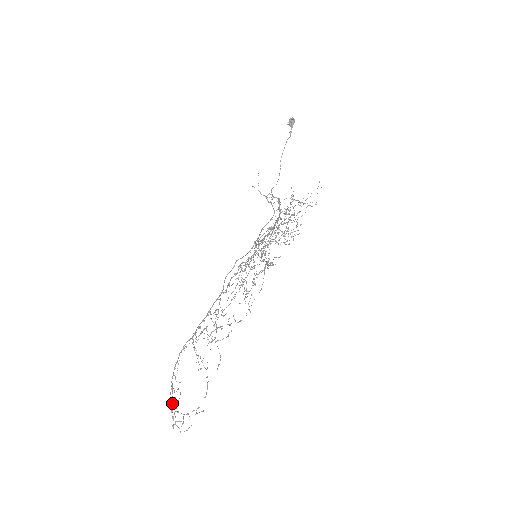
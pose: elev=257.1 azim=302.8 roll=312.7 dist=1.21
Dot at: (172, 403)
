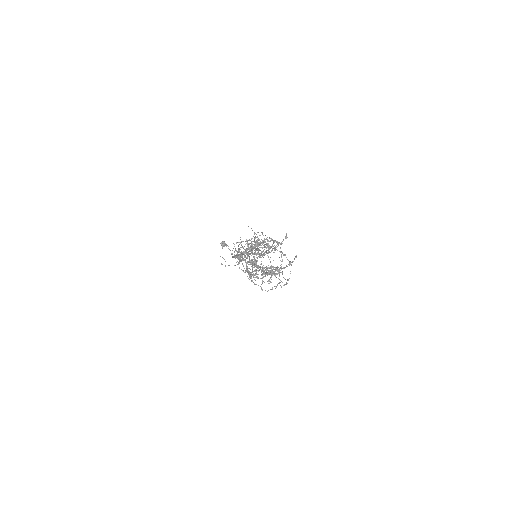
Dot at: (251, 244)
